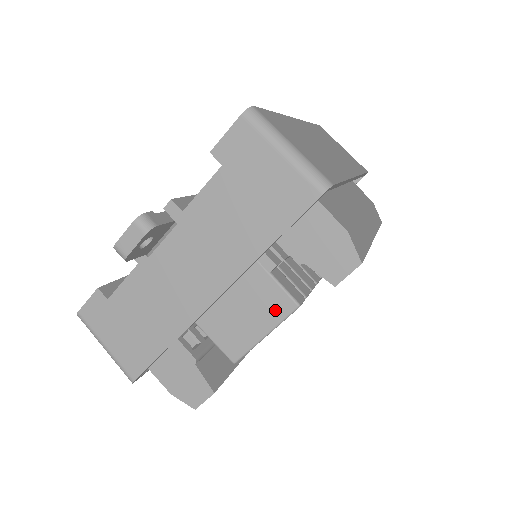
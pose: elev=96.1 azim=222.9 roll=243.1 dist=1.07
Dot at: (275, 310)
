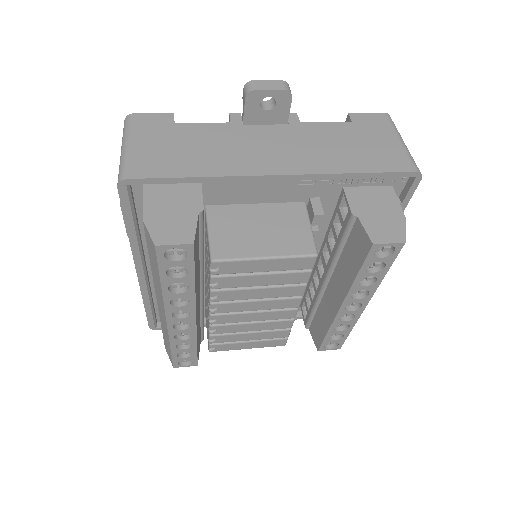
Dot at: (293, 245)
